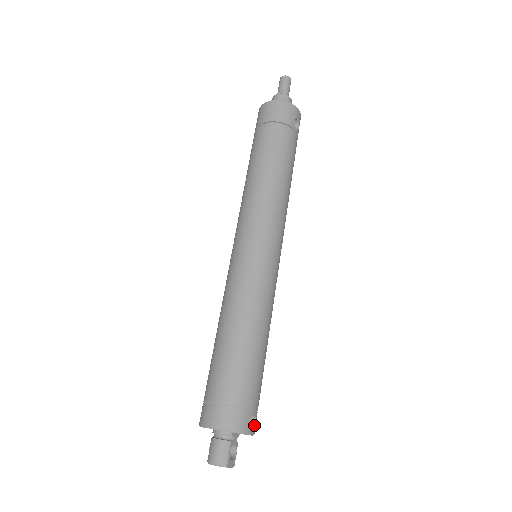
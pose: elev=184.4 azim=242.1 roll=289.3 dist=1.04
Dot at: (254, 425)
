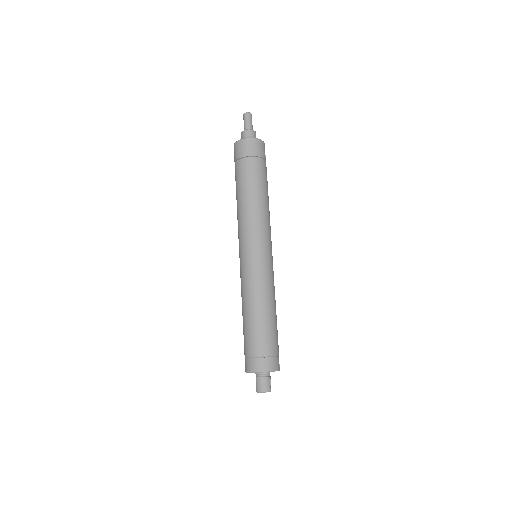
Dot at: (279, 364)
